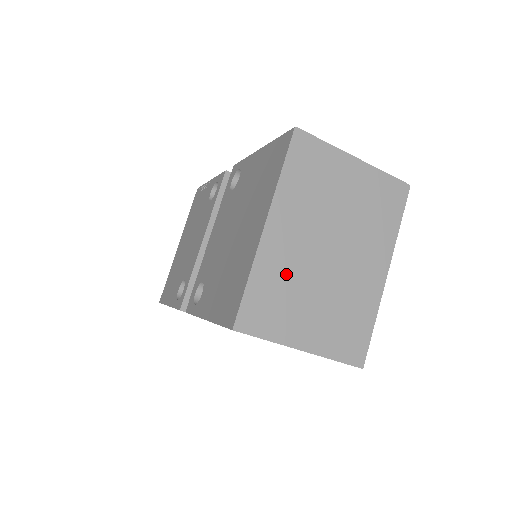
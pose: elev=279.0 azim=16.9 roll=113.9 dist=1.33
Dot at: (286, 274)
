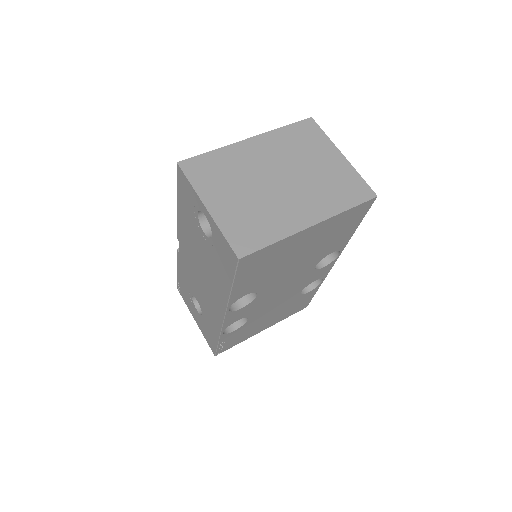
Dot at: (238, 167)
